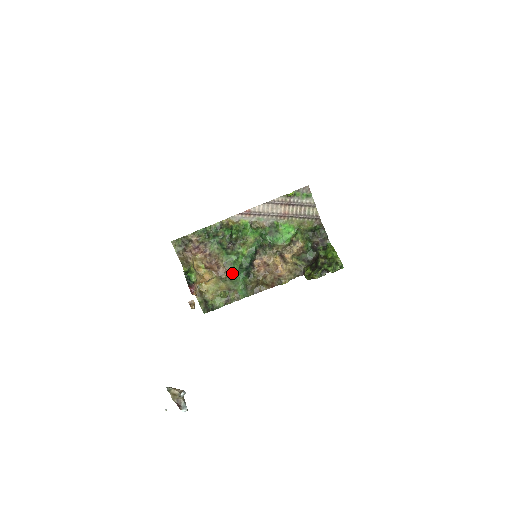
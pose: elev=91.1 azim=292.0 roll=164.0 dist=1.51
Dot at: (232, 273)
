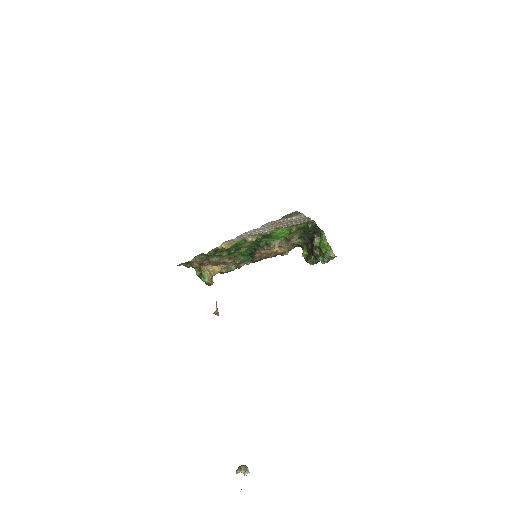
Dot at: (237, 259)
